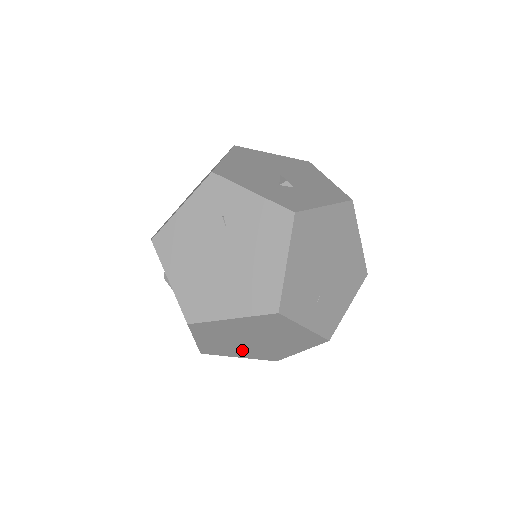
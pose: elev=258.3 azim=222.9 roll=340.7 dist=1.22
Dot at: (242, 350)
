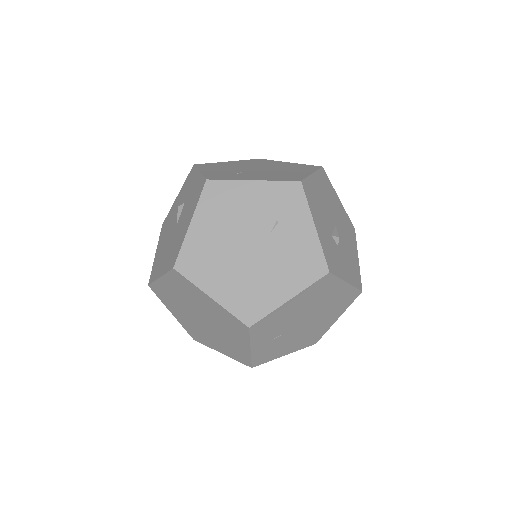
Dot at: (182, 313)
